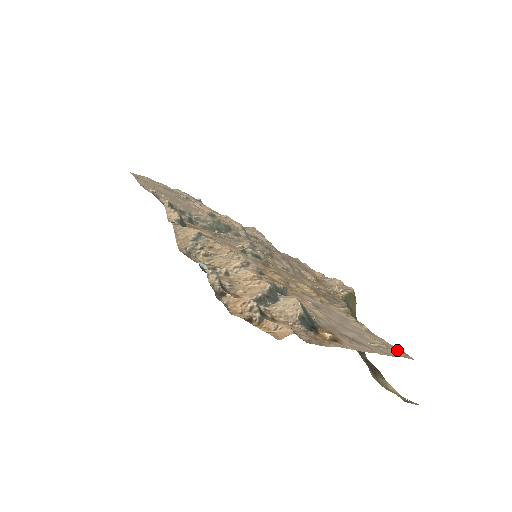
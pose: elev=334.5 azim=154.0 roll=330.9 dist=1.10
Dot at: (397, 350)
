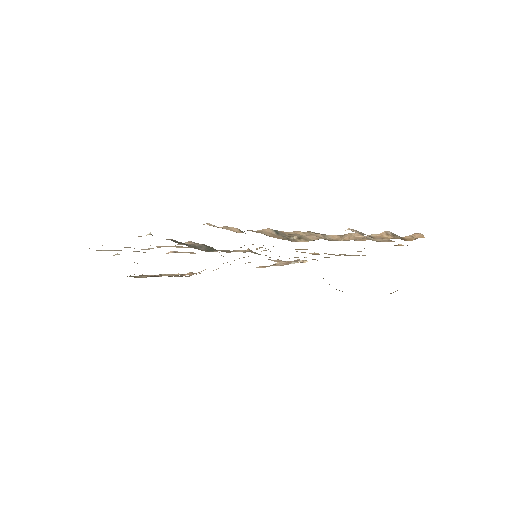
Dot at: occluded
